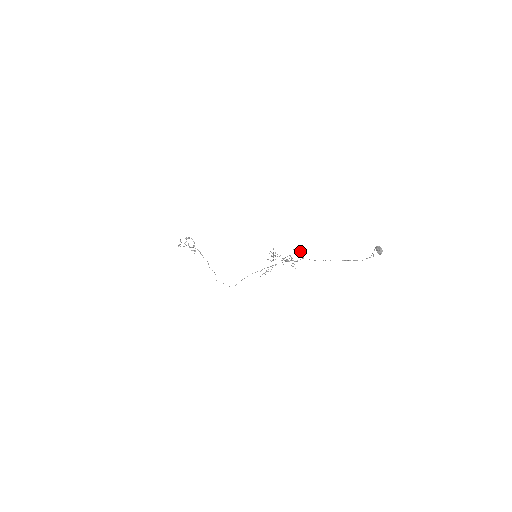
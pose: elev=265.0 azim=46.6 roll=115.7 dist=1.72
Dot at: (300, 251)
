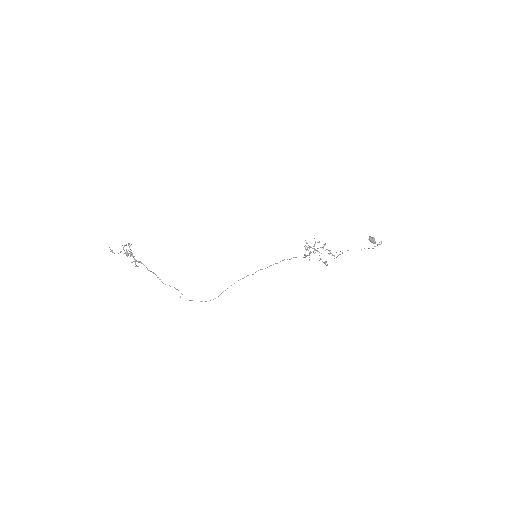
Dot at: (314, 245)
